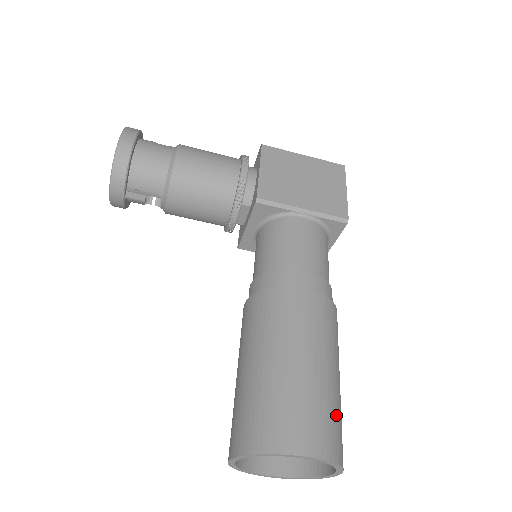
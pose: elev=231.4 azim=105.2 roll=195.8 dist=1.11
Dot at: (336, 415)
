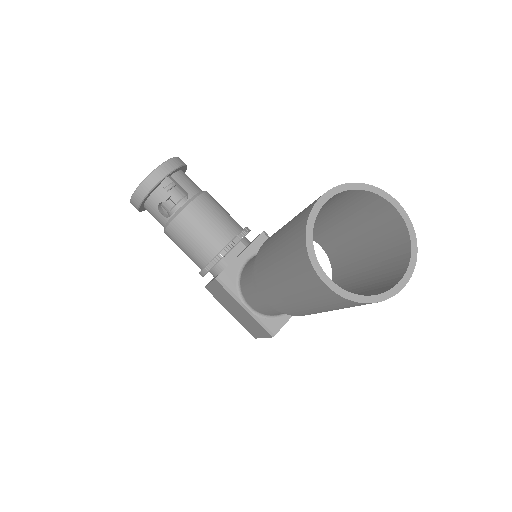
Dot at: occluded
